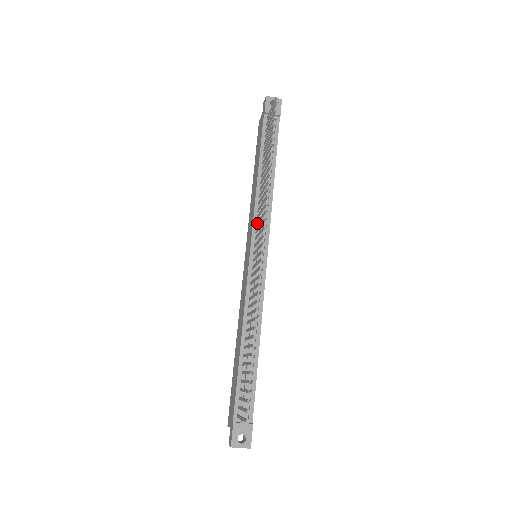
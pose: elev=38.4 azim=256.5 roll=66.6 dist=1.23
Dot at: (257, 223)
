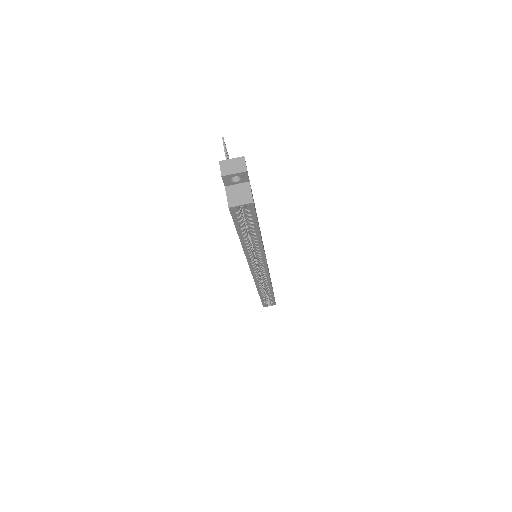
Dot at: occluded
